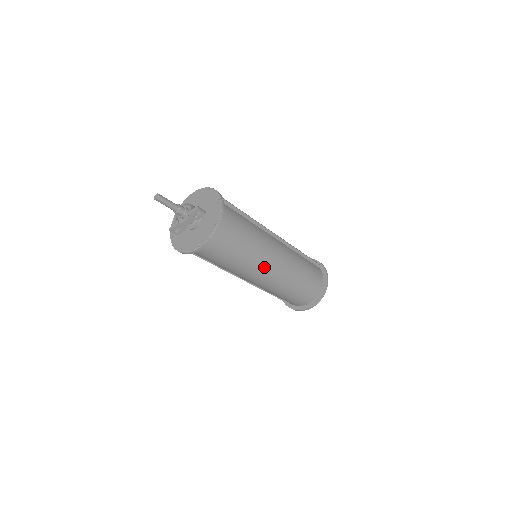
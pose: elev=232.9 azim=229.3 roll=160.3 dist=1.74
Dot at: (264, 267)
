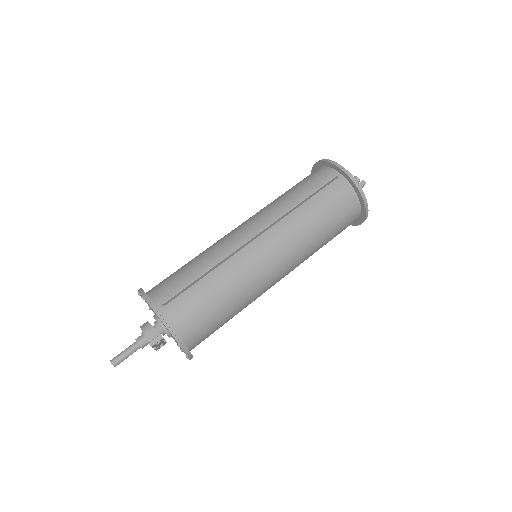
Dot at: (269, 283)
